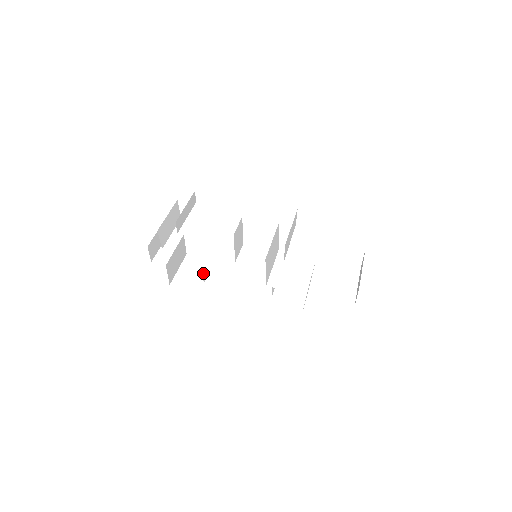
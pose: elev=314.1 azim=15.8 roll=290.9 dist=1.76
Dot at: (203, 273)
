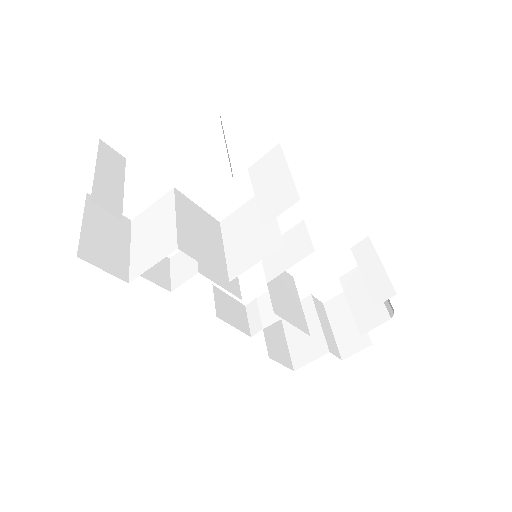
Dot at: (132, 248)
